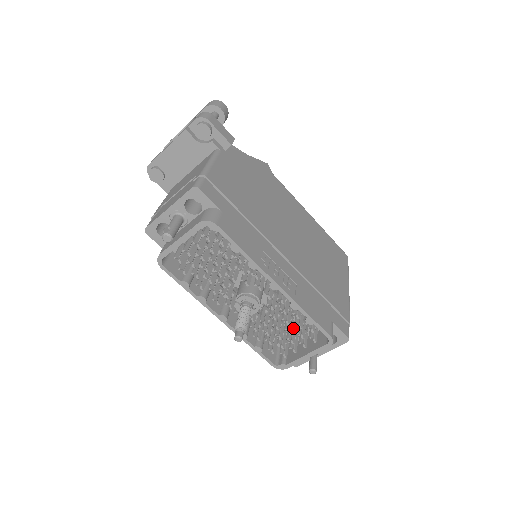
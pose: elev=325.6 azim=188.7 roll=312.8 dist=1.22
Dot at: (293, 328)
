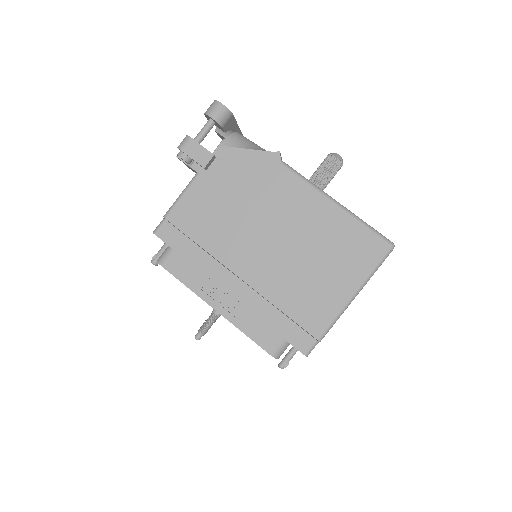
Dot at: occluded
